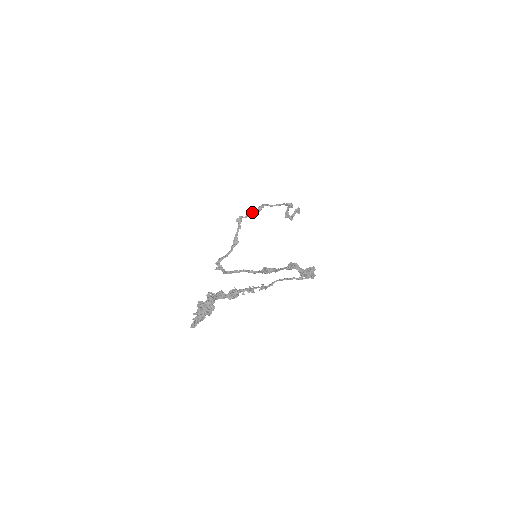
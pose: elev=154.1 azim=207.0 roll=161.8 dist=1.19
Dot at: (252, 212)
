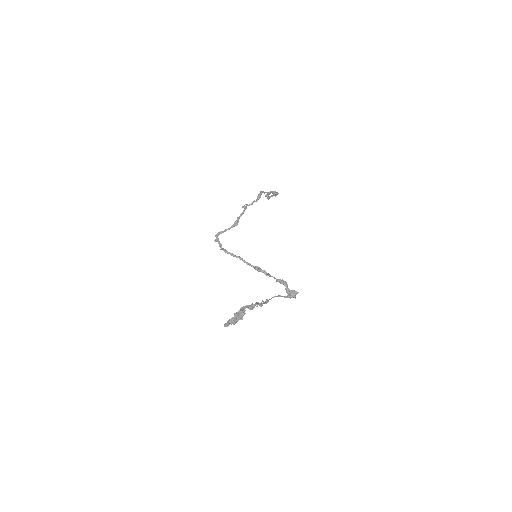
Dot at: (255, 201)
